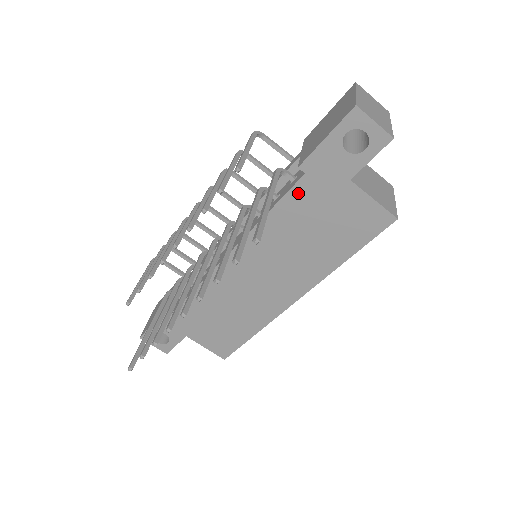
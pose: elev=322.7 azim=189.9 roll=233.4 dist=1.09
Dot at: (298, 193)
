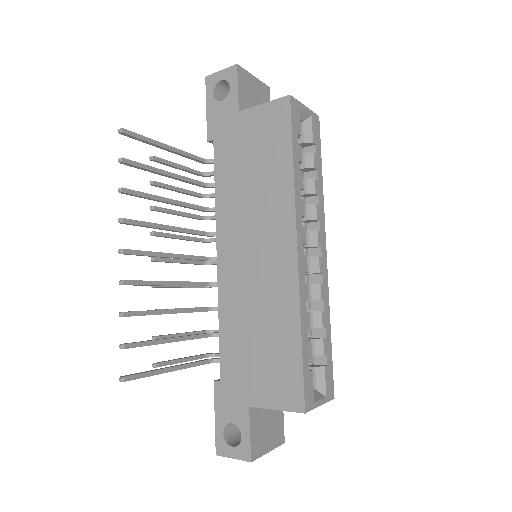
Dot at: (220, 156)
